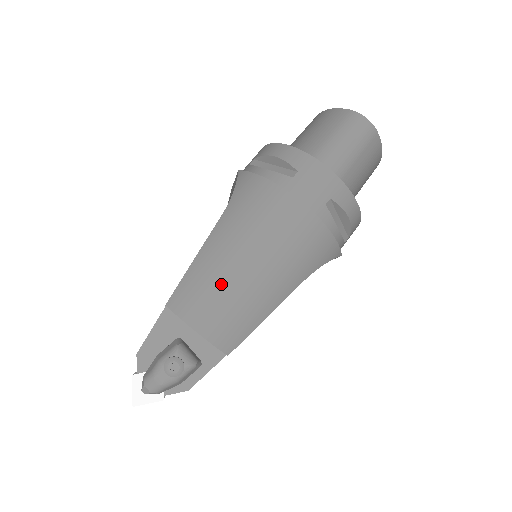
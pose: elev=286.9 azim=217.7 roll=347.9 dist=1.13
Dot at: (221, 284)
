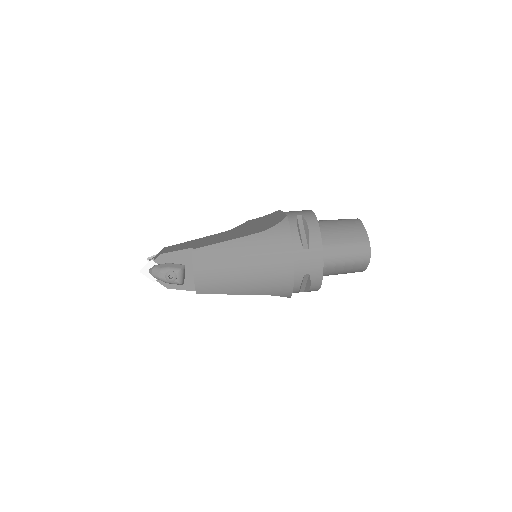
Dot at: (223, 265)
